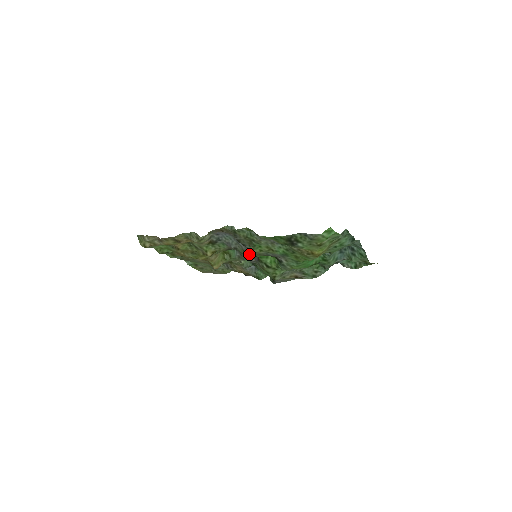
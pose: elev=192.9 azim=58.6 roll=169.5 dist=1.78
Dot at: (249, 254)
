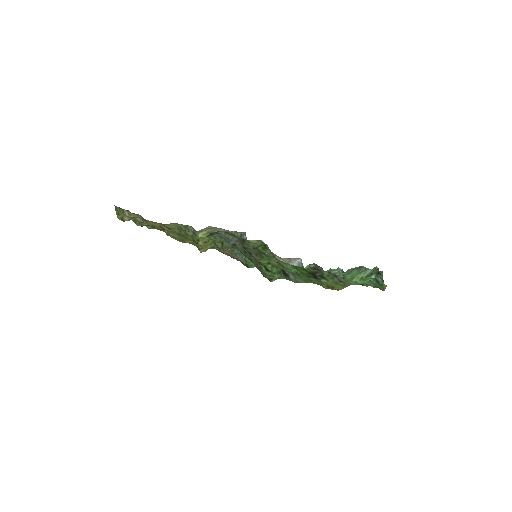
Dot at: (251, 258)
